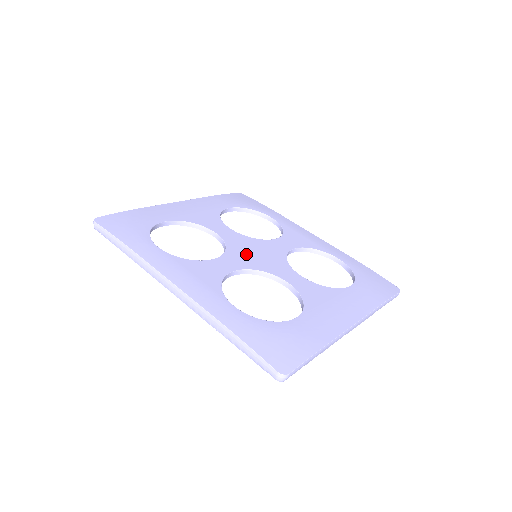
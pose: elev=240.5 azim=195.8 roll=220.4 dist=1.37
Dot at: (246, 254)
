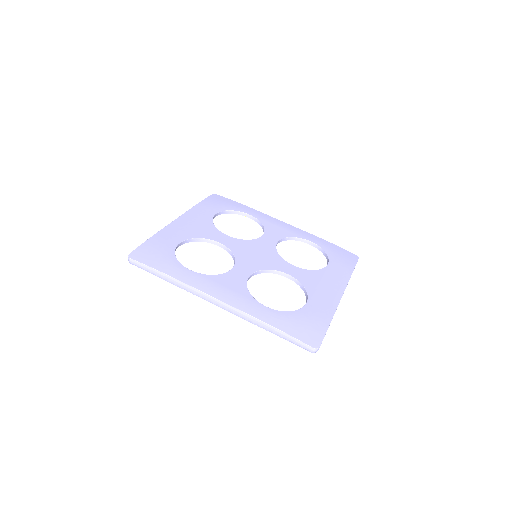
Dot at: (250, 257)
